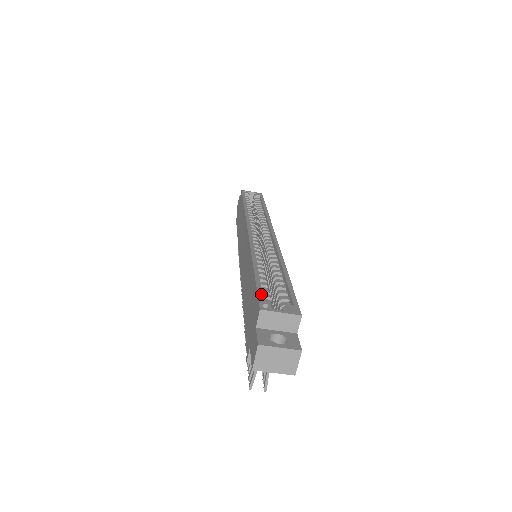
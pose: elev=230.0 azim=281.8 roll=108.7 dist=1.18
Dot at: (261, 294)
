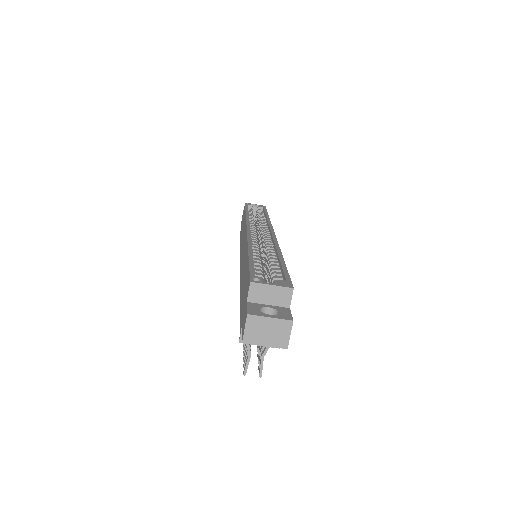
Dot at: (253, 271)
